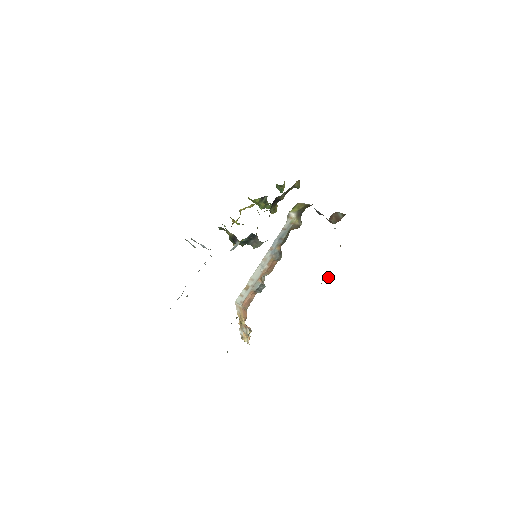
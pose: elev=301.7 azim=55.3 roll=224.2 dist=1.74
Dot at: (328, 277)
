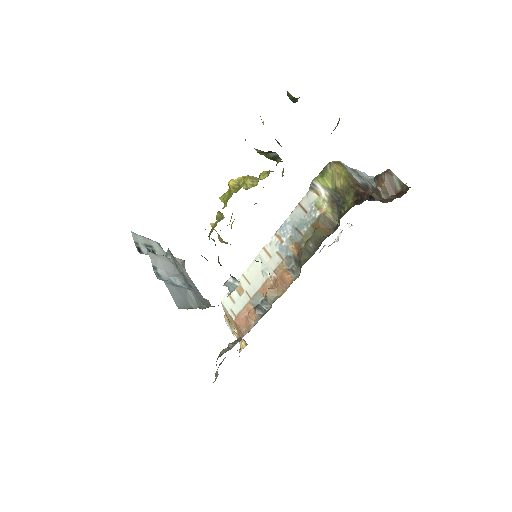
Dot at: (346, 226)
